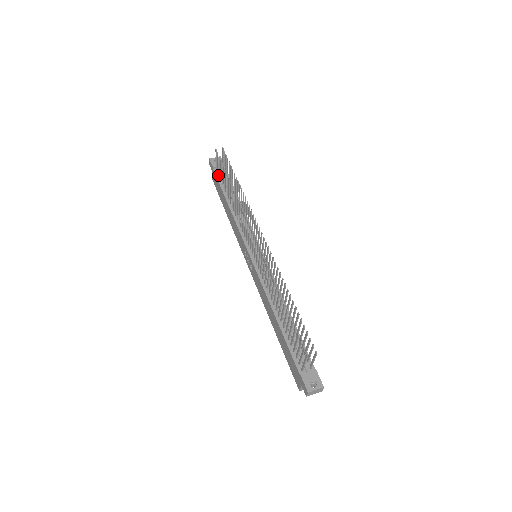
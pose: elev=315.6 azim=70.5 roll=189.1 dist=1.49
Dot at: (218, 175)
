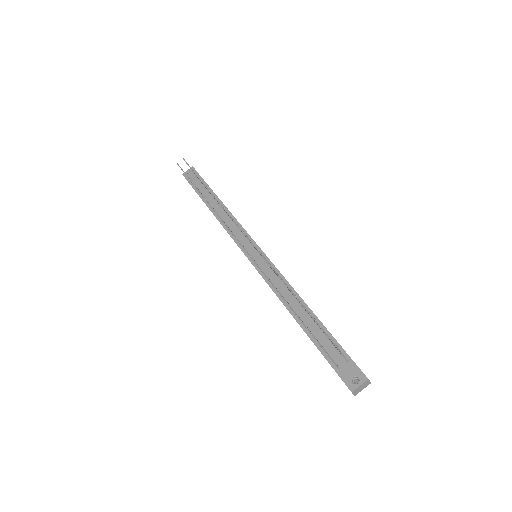
Dot at: occluded
